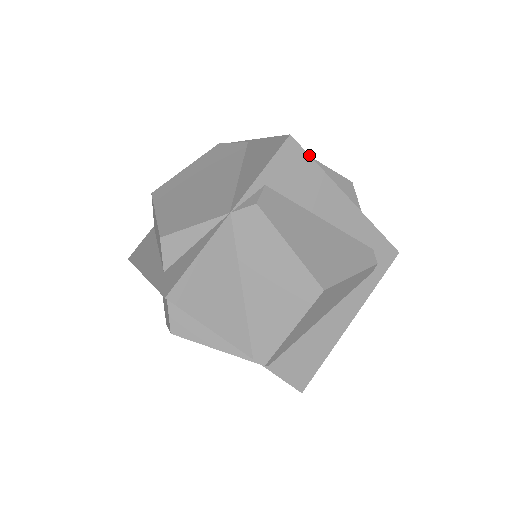
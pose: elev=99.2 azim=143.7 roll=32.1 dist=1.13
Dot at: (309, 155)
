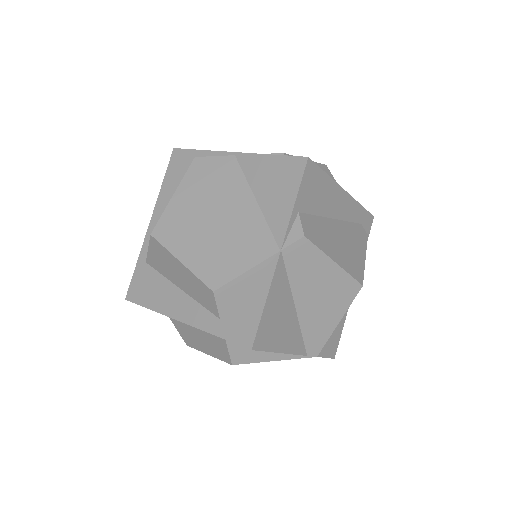
Dot at: occluded
